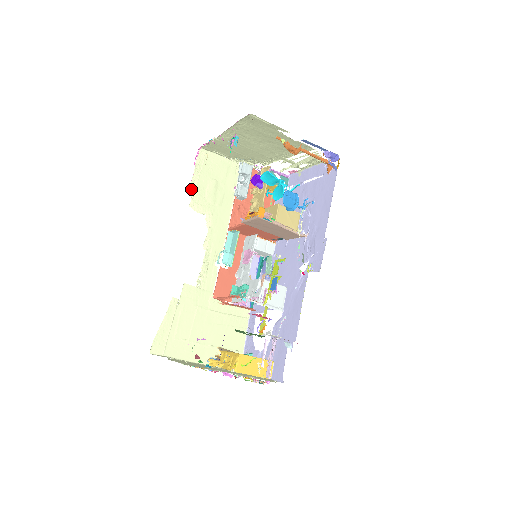
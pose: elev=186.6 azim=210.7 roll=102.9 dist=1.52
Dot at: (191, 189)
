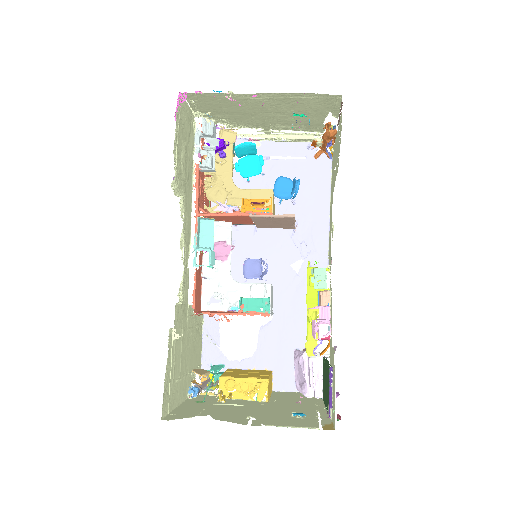
Dot at: (174, 160)
